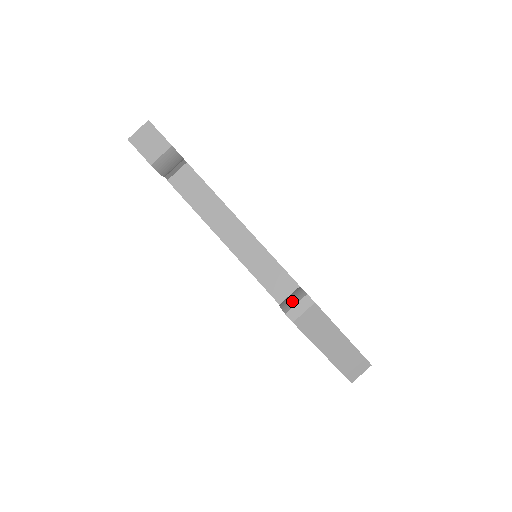
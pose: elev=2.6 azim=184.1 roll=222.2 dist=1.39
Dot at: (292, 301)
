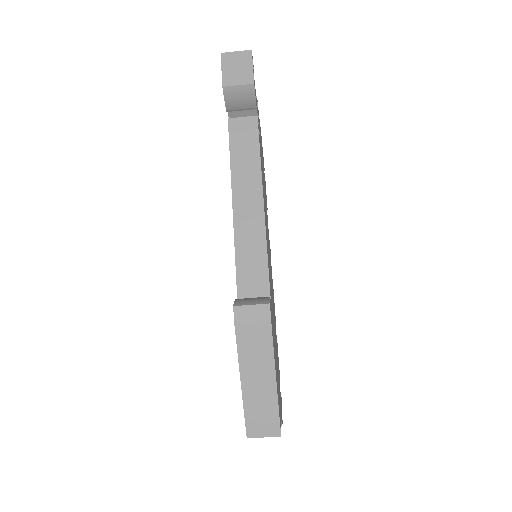
Dot at: (250, 300)
